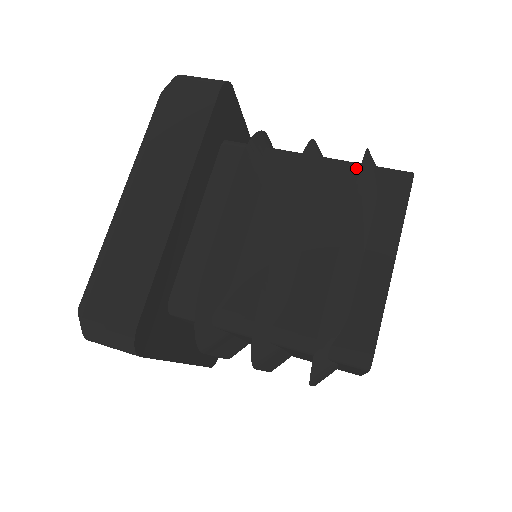
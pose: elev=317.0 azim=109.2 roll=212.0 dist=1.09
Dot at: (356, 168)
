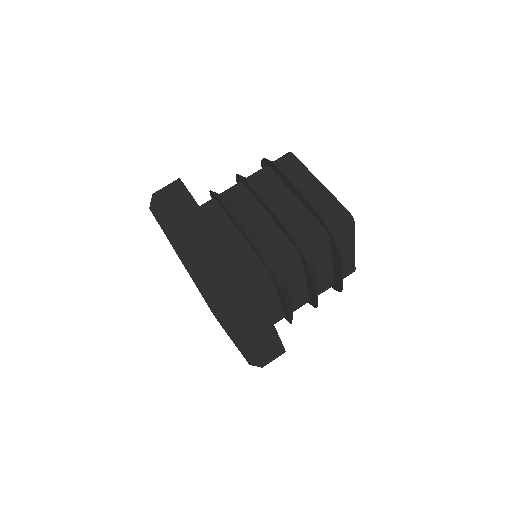
Dot at: (327, 240)
